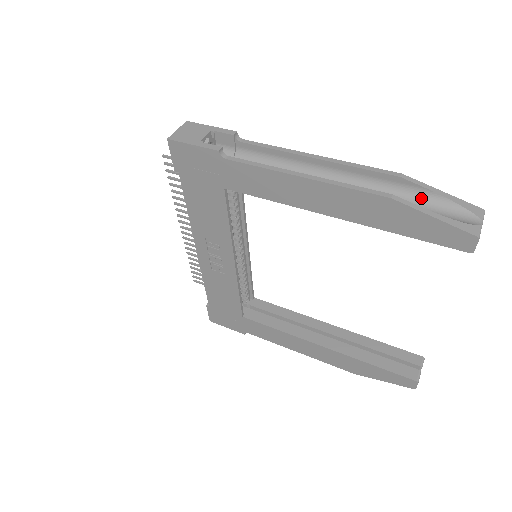
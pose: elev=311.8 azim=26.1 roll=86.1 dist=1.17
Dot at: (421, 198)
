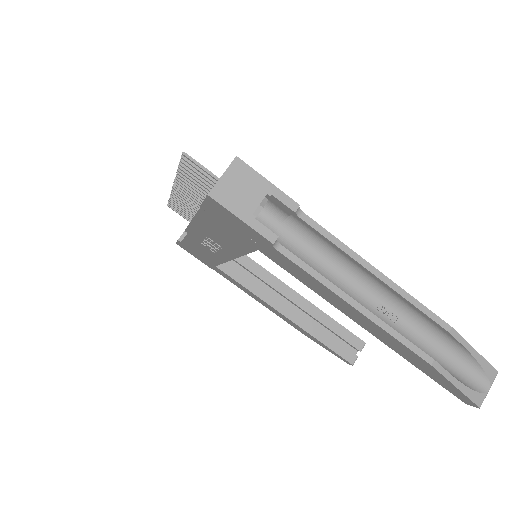
Dot at: (454, 349)
